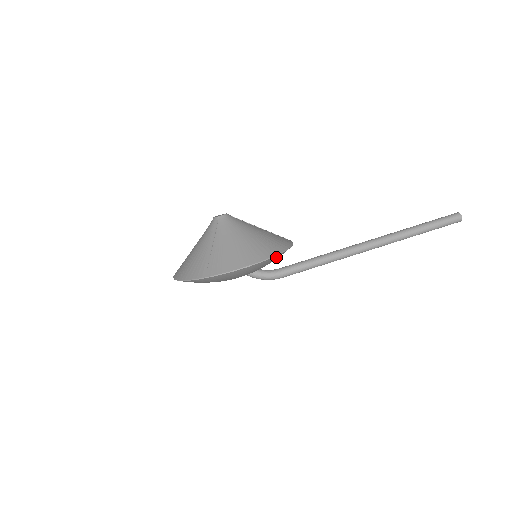
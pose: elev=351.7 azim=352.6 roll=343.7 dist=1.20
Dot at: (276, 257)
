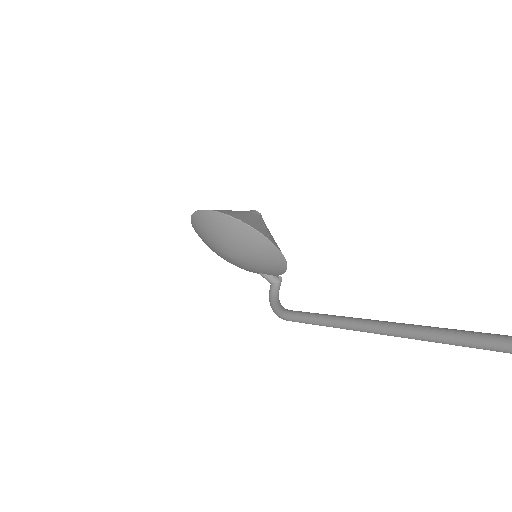
Dot at: (229, 221)
